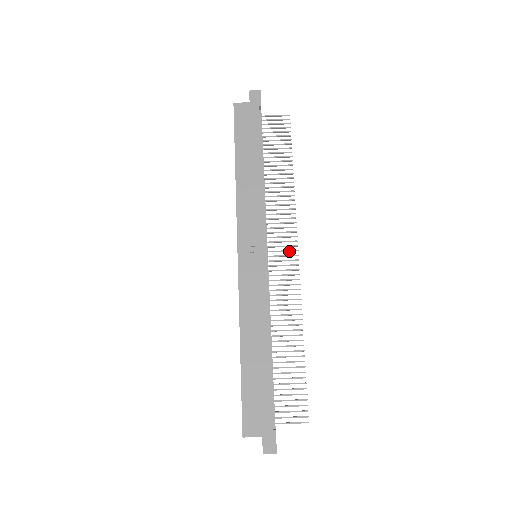
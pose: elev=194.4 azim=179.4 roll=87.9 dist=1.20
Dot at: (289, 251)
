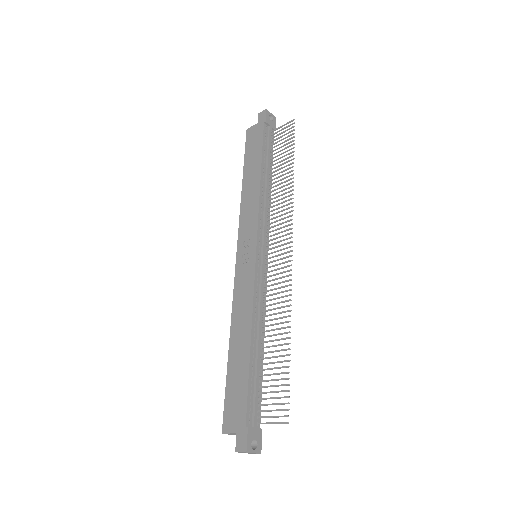
Dot at: (285, 244)
